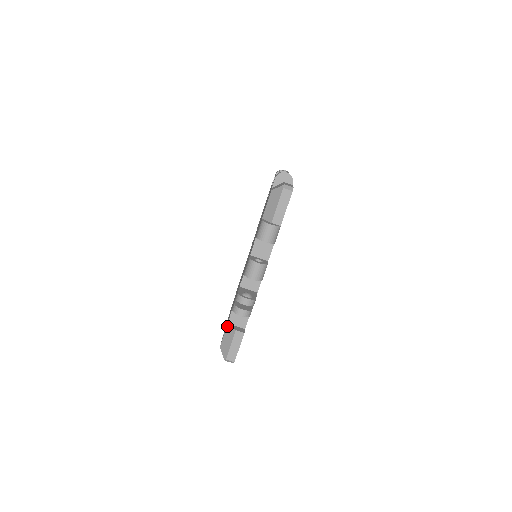
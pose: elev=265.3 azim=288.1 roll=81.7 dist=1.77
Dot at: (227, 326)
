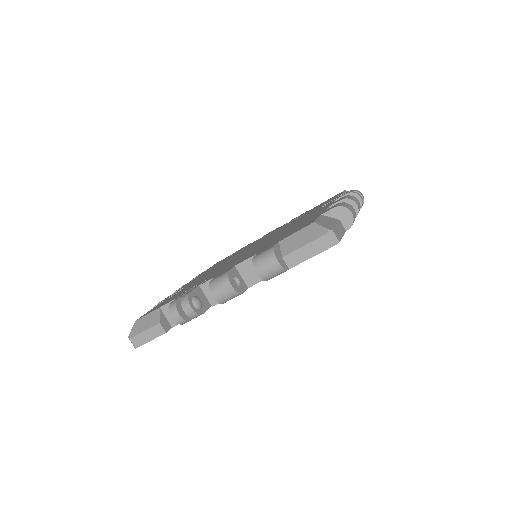
Dot at: (157, 309)
